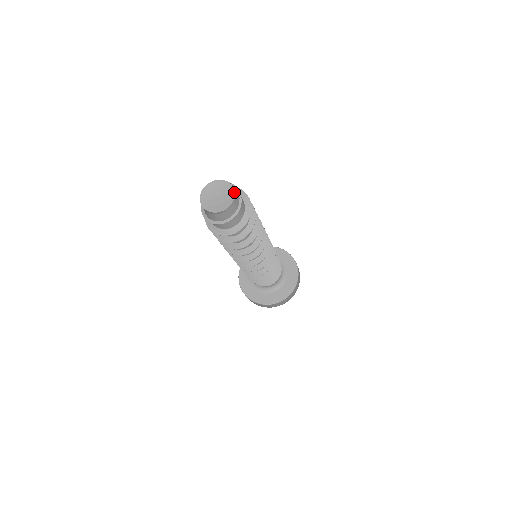
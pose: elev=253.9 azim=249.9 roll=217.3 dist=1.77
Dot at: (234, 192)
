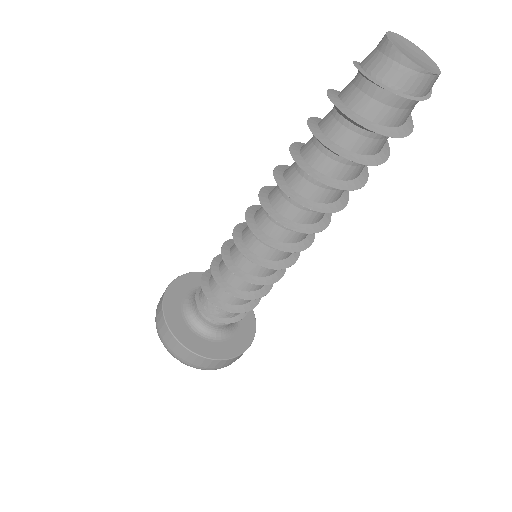
Dot at: (440, 72)
